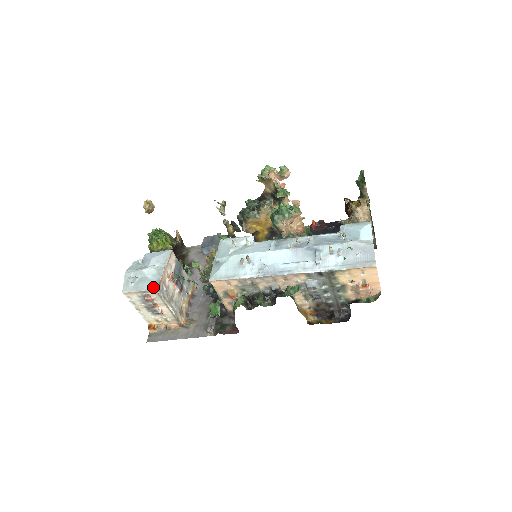
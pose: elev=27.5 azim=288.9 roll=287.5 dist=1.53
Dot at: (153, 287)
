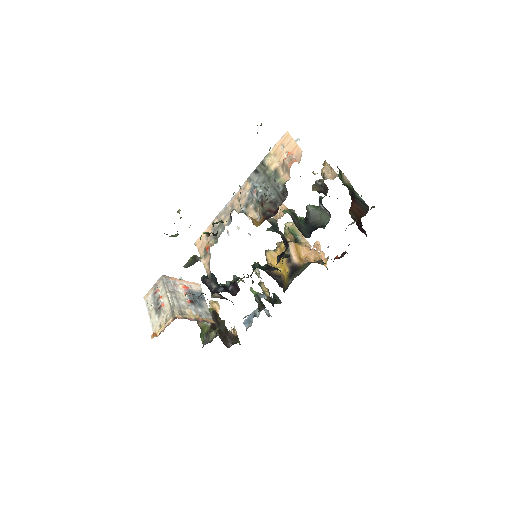
Dot at: (162, 277)
